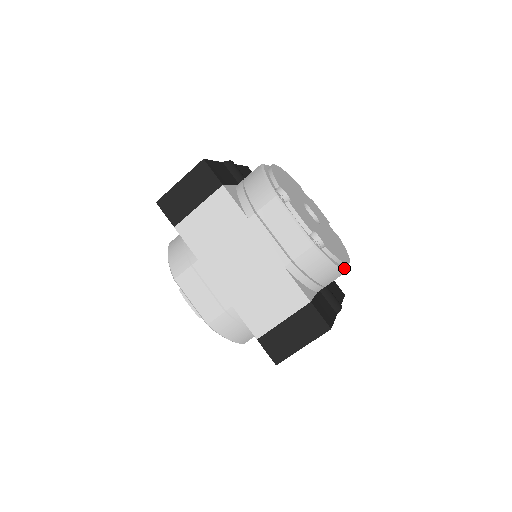
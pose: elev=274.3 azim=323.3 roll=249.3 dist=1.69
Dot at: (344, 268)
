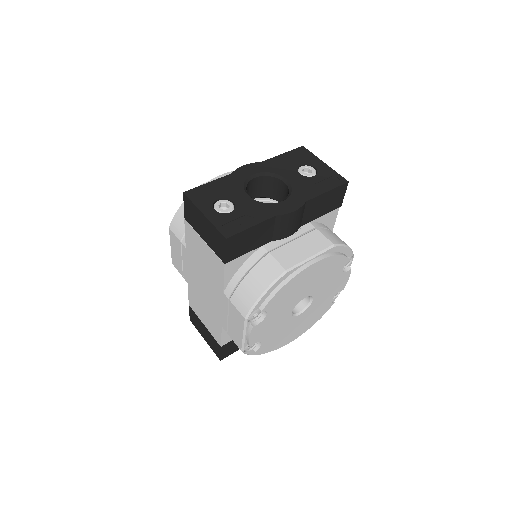
Dot at: occluded
